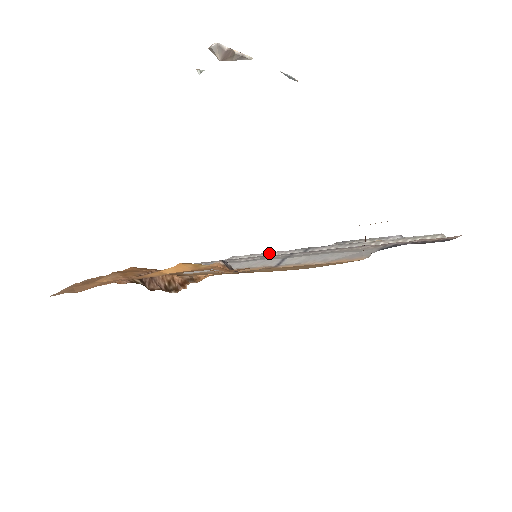
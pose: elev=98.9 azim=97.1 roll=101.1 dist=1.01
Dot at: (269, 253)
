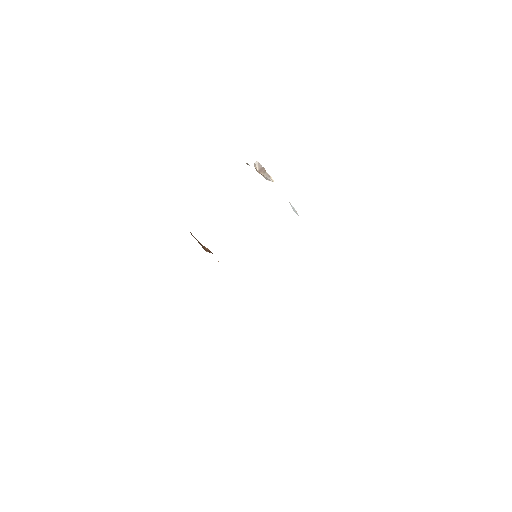
Dot at: occluded
